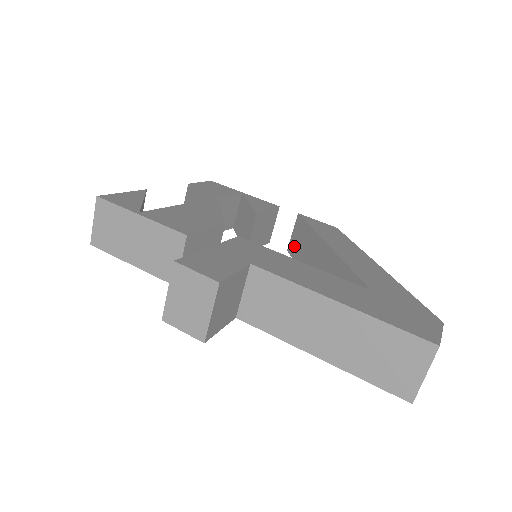
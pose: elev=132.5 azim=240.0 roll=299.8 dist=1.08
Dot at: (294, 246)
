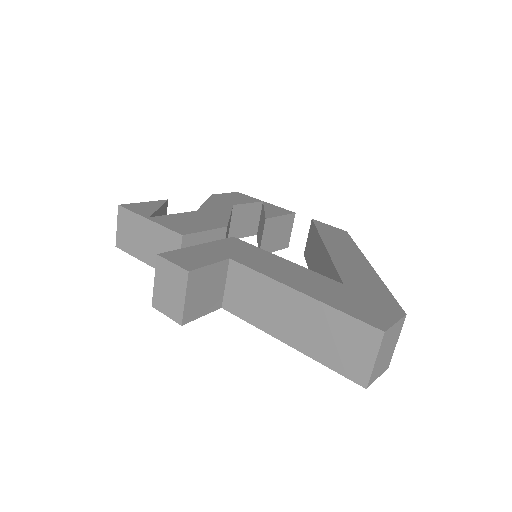
Dot at: (307, 250)
